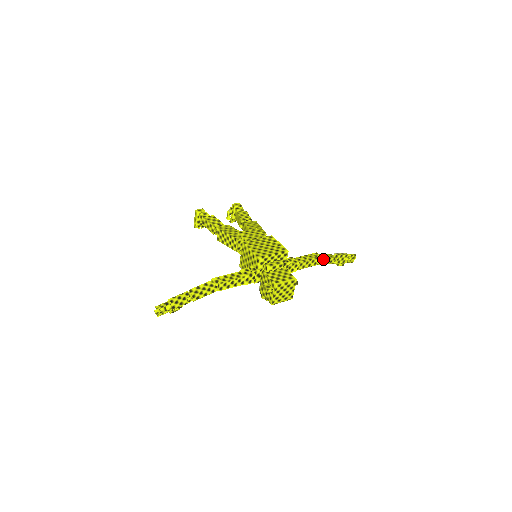
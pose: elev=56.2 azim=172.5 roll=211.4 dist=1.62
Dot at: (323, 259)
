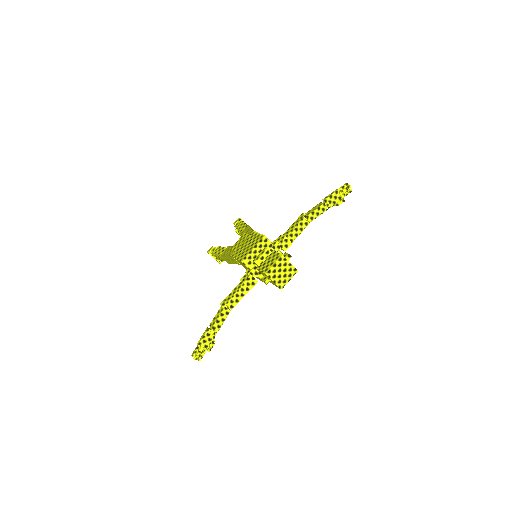
Dot at: (311, 214)
